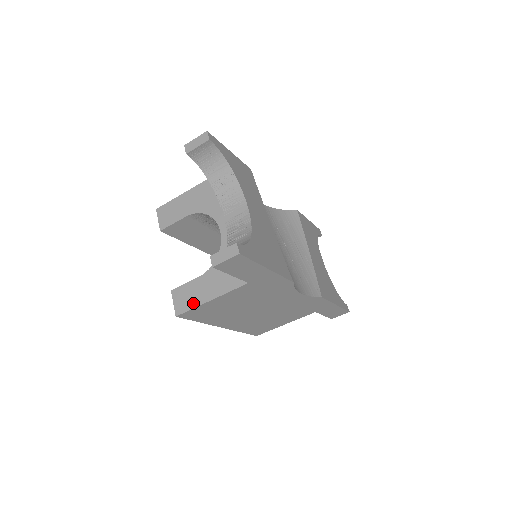
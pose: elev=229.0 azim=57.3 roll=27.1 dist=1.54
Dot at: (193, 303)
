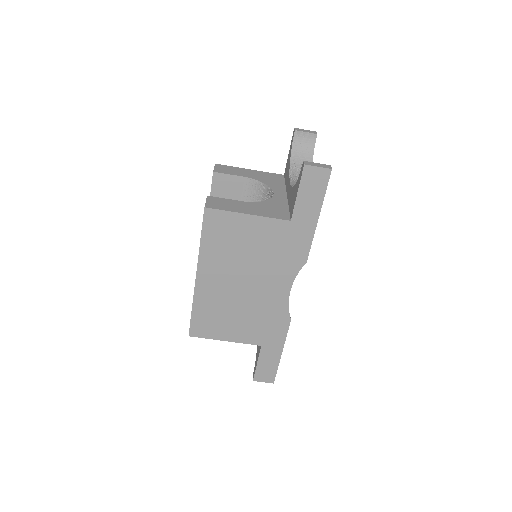
Dot at: (228, 208)
